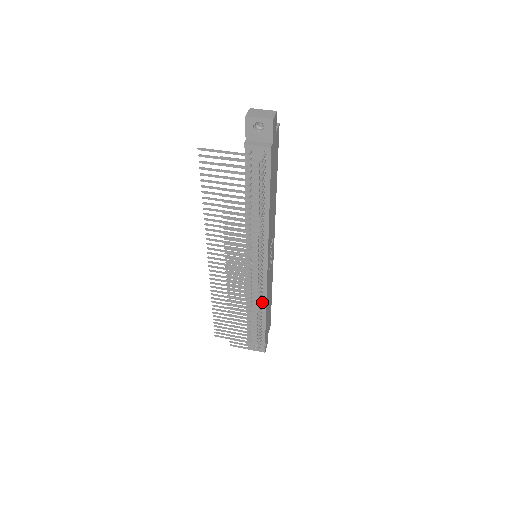
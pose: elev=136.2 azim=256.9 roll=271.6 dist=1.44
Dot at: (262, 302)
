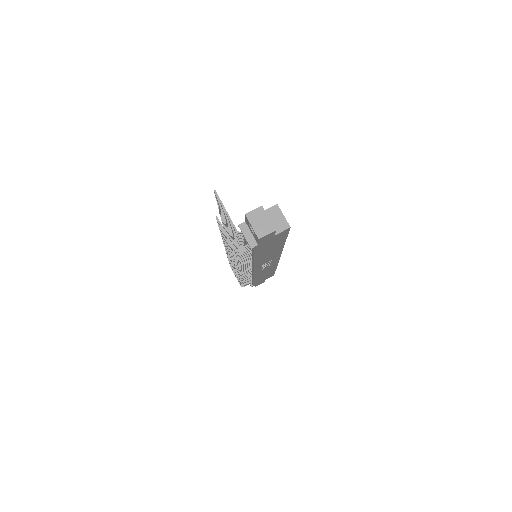
Dot at: occluded
